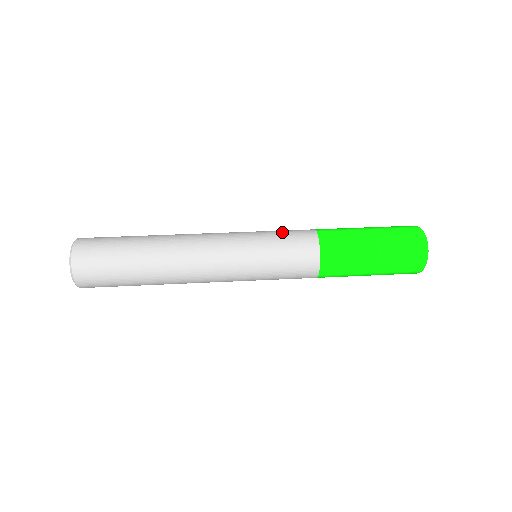
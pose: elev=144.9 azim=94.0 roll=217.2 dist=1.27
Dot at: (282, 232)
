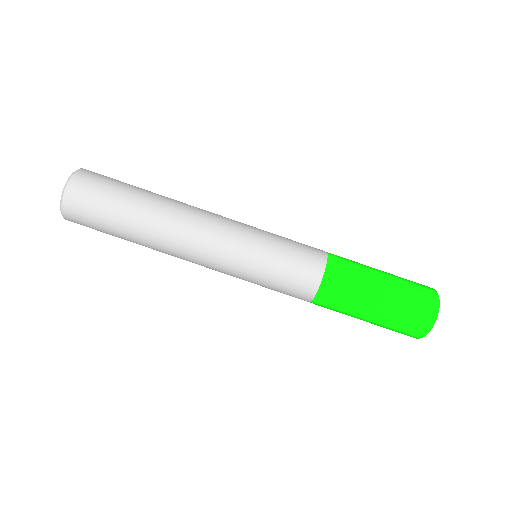
Dot at: (281, 278)
